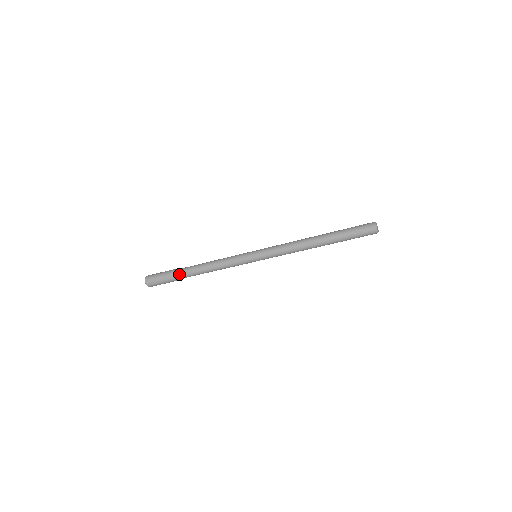
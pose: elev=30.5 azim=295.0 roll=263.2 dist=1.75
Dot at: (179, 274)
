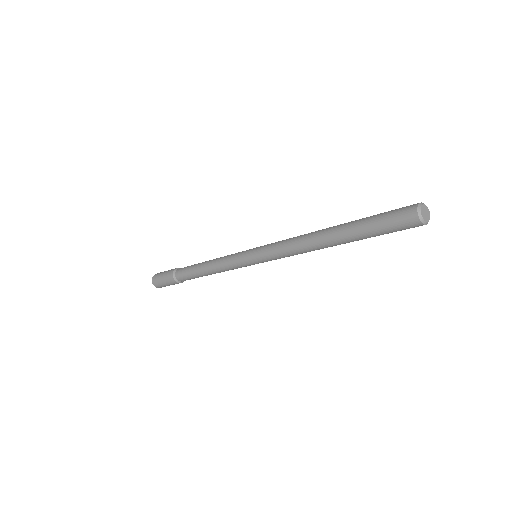
Dot at: (179, 273)
